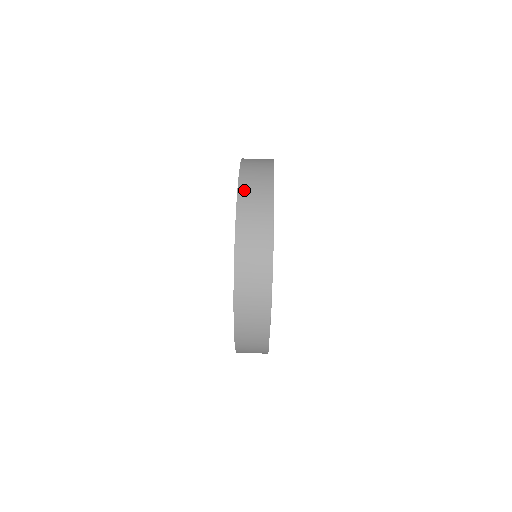
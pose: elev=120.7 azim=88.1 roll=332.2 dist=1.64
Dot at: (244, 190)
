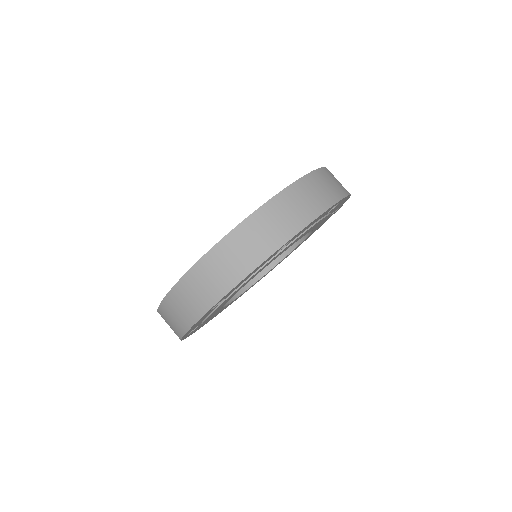
Dot at: (218, 253)
